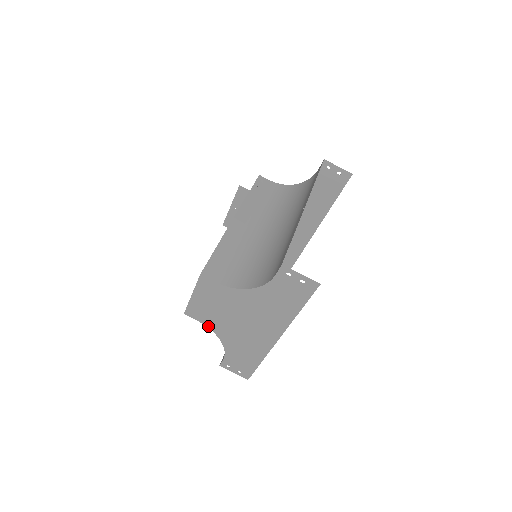
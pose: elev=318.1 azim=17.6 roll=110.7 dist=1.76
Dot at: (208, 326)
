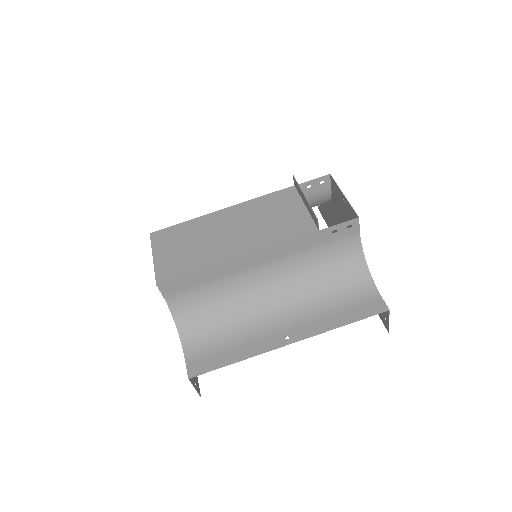
Dot at: occluded
